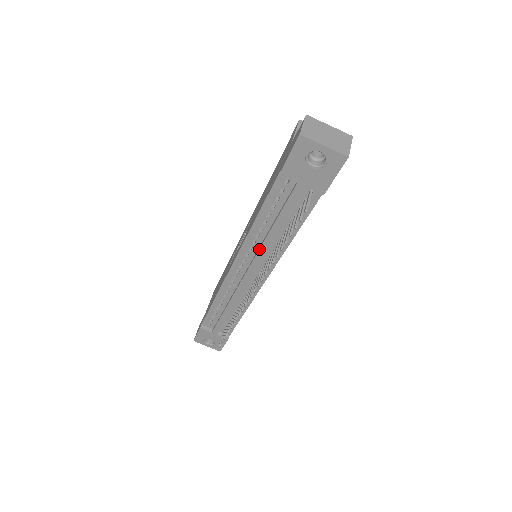
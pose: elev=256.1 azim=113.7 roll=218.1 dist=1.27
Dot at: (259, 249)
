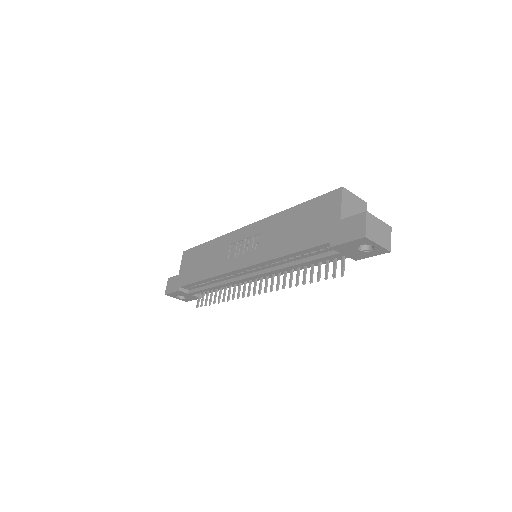
Dot at: (276, 270)
